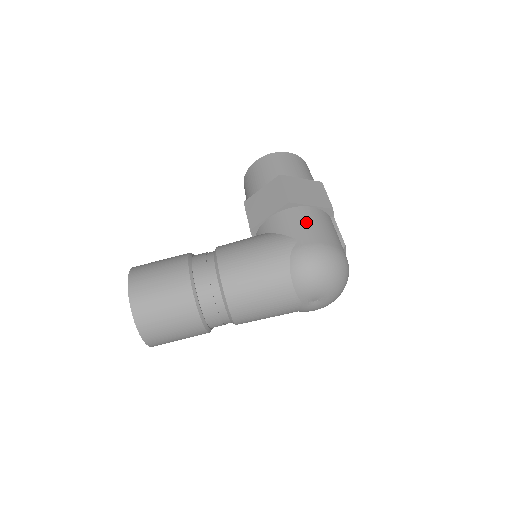
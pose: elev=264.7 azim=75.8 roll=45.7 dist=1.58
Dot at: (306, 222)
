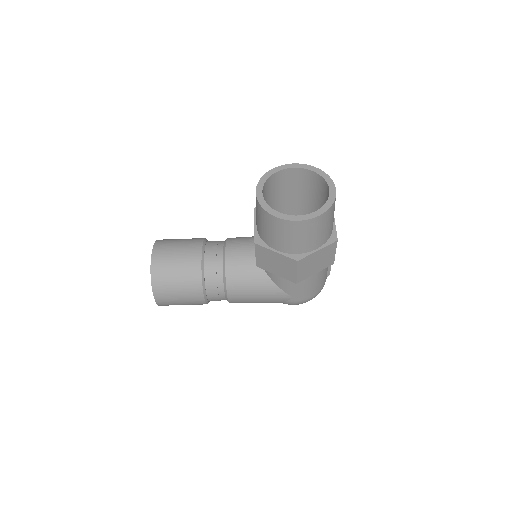
Dot at: (305, 288)
